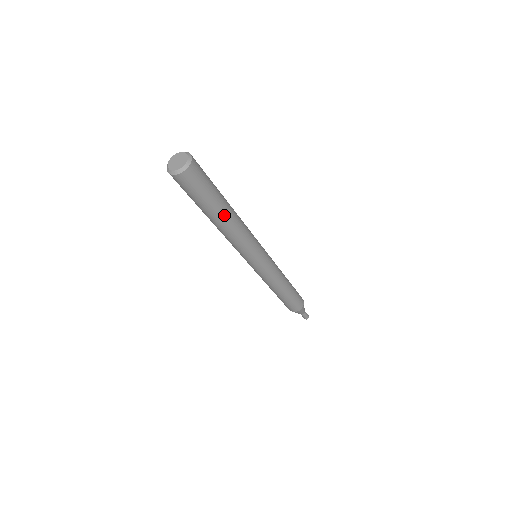
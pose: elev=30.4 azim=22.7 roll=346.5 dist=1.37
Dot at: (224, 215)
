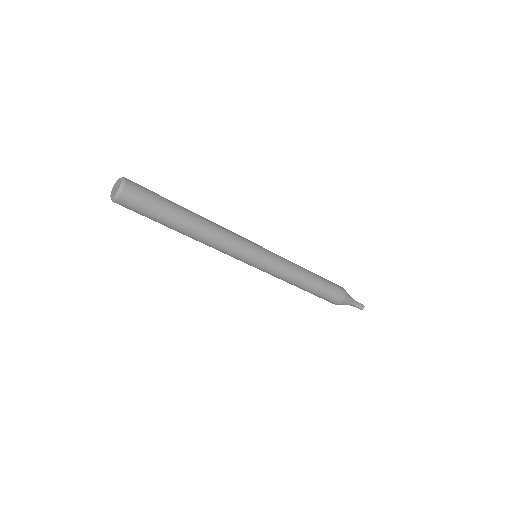
Dot at: (190, 216)
